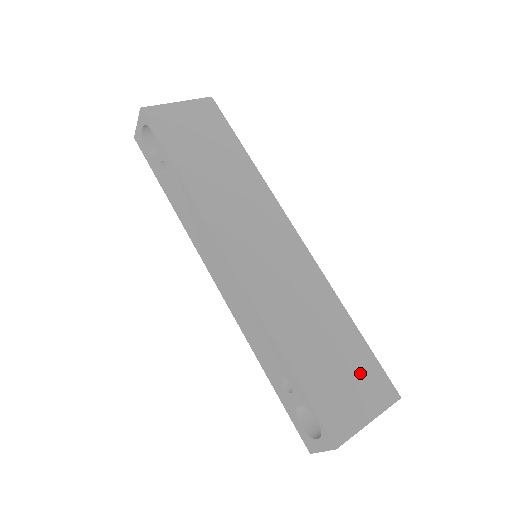
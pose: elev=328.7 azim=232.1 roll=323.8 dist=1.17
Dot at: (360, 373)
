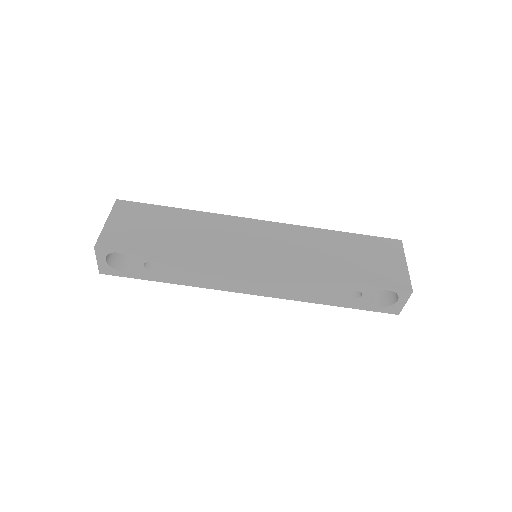
Dot at: (375, 250)
